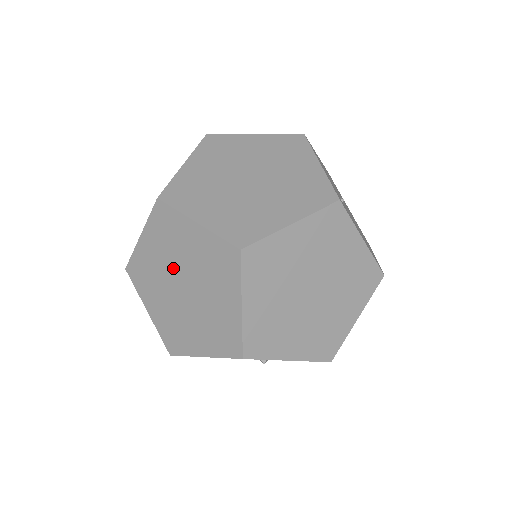
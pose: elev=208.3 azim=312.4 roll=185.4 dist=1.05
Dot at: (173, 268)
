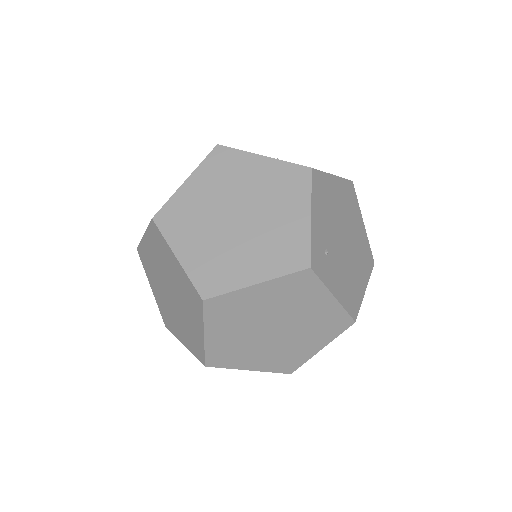
Dot at: (164, 275)
